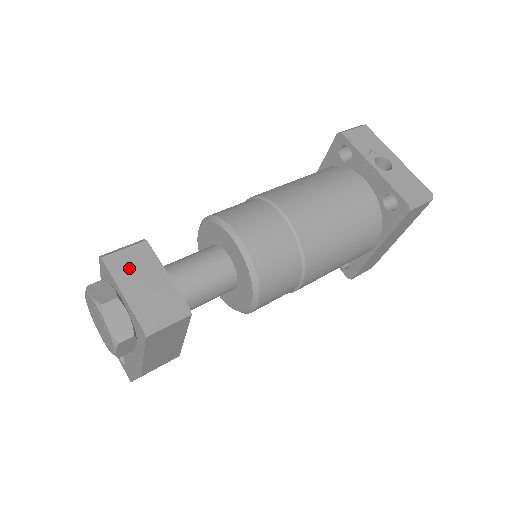
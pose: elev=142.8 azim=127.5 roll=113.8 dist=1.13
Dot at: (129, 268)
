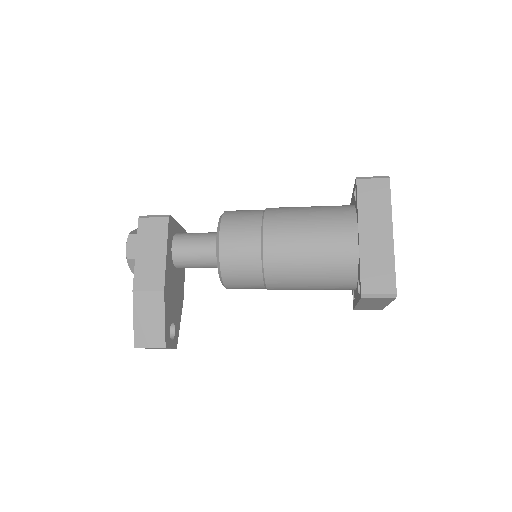
Dot at: occluded
